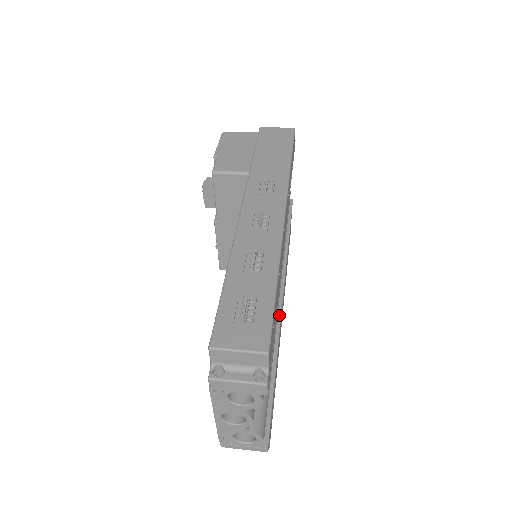
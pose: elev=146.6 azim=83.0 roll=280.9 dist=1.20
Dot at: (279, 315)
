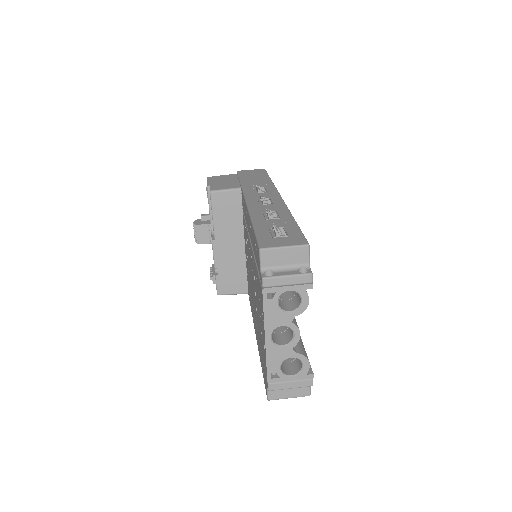
Dot at: occluded
